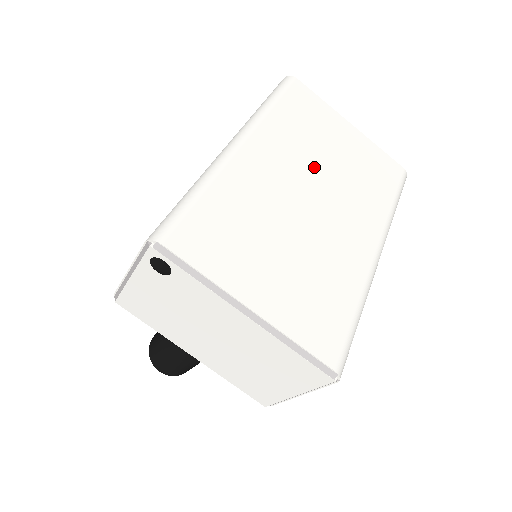
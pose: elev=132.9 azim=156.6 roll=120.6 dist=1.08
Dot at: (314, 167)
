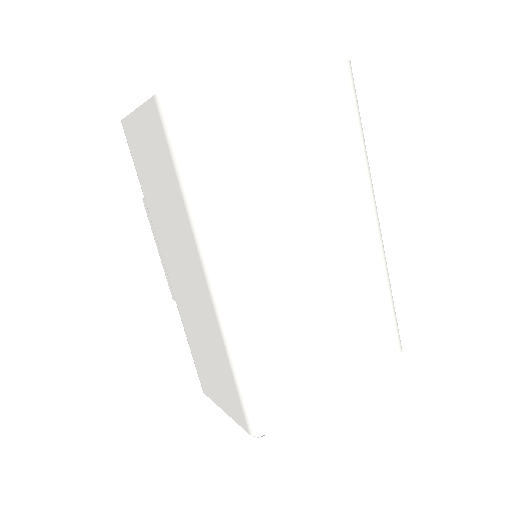
Dot at: (285, 207)
